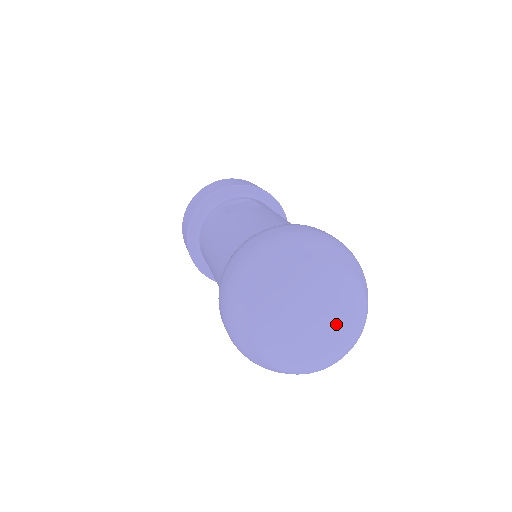
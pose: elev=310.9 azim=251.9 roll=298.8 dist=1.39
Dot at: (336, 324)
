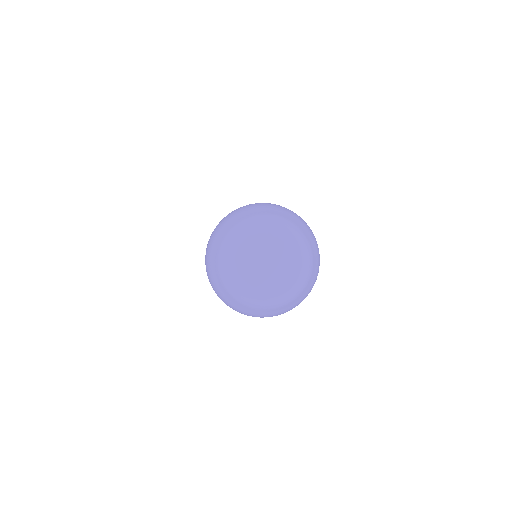
Dot at: (282, 263)
